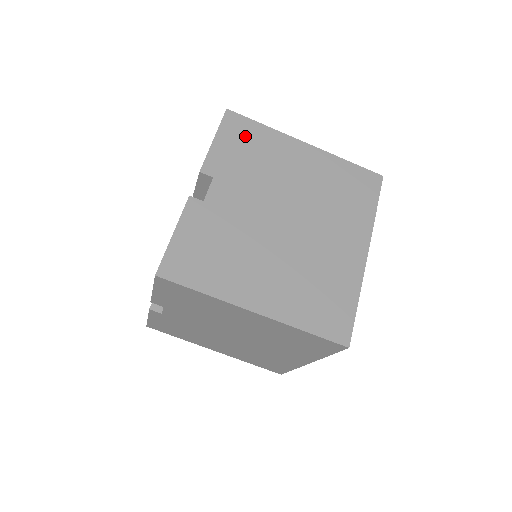
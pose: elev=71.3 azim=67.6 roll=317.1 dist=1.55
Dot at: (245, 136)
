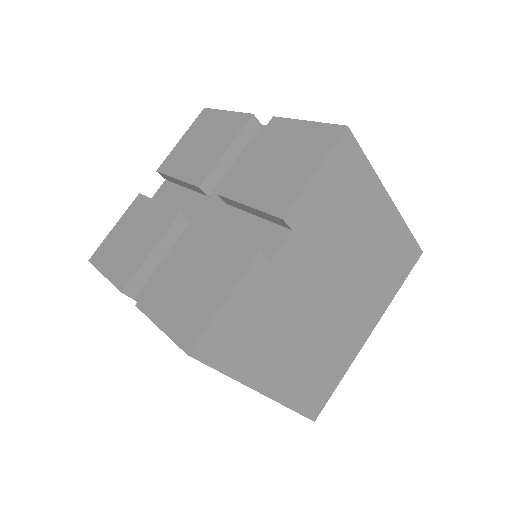
Dot at: (346, 175)
